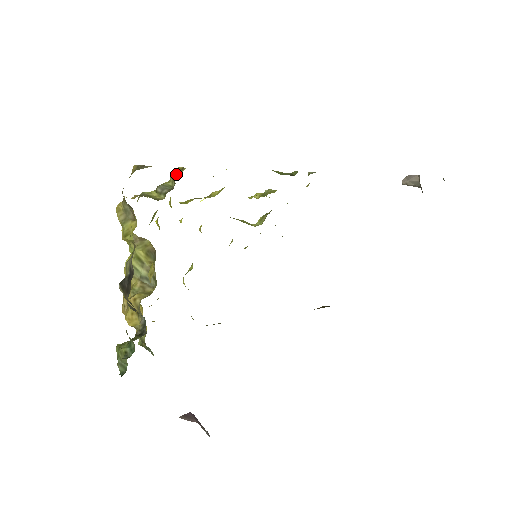
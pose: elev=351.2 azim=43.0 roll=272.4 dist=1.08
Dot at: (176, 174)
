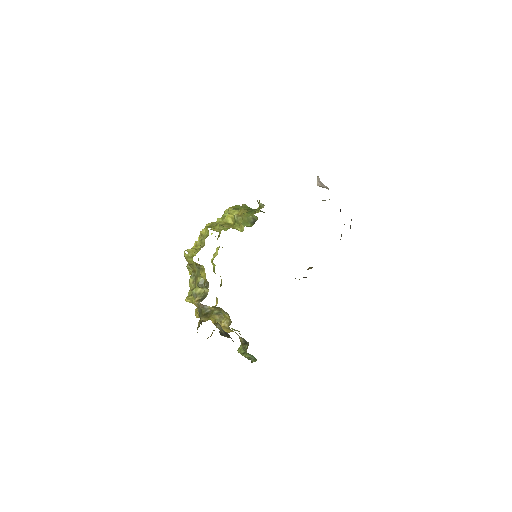
Dot at: (197, 267)
